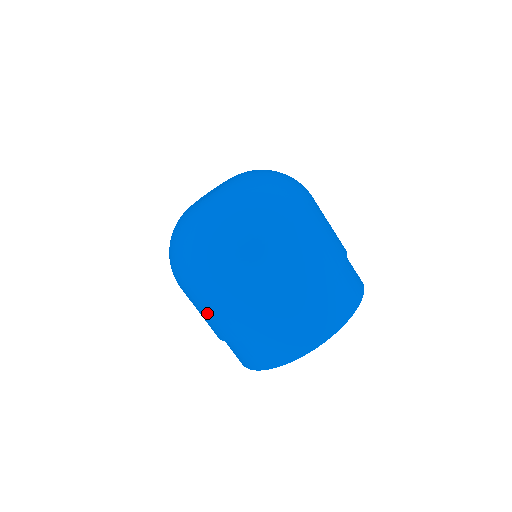
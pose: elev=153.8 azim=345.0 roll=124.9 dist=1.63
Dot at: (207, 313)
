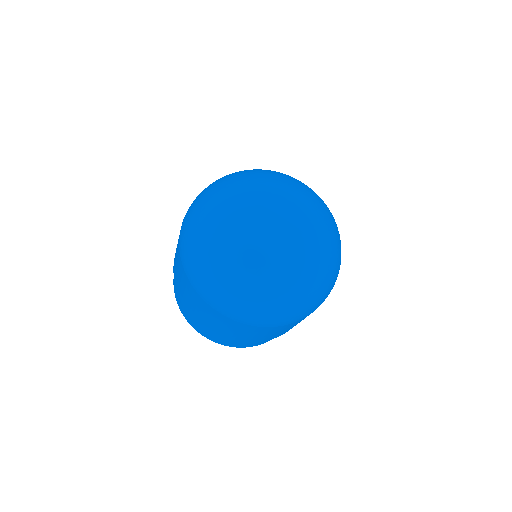
Dot at: (188, 296)
